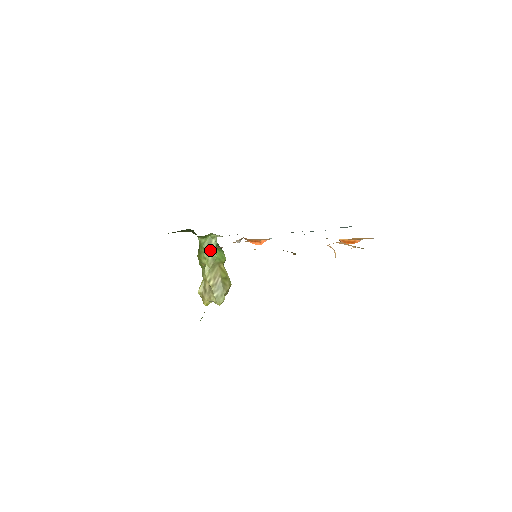
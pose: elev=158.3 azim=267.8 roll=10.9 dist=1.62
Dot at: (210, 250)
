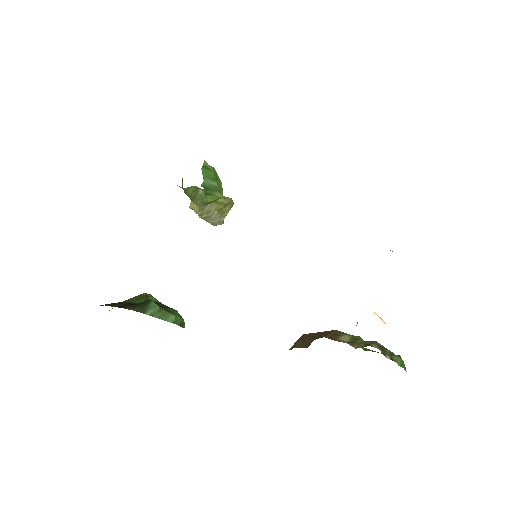
Dot at: (197, 197)
